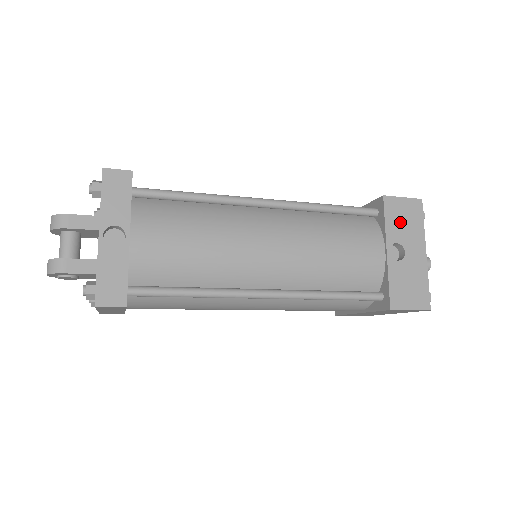
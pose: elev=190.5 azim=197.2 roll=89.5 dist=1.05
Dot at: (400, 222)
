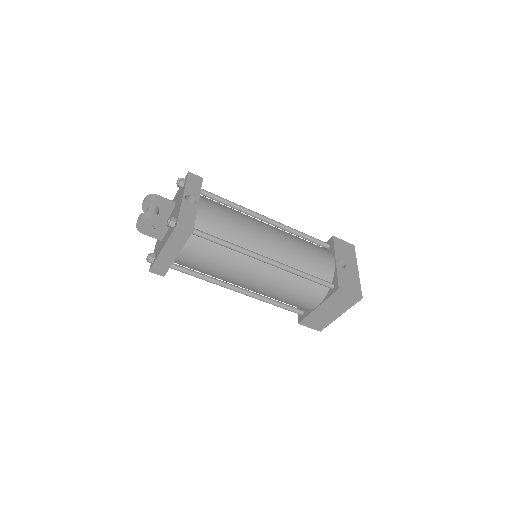
Dot at: (343, 251)
